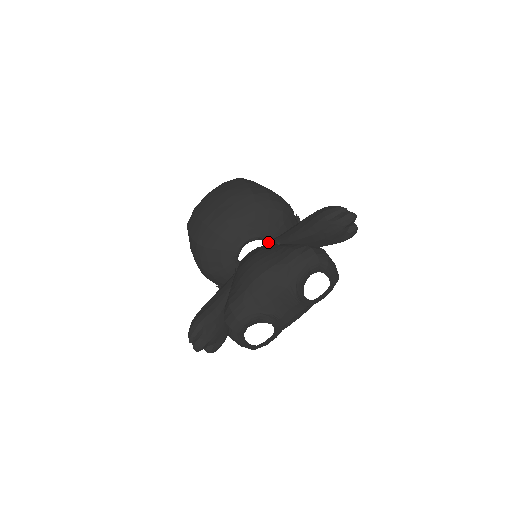
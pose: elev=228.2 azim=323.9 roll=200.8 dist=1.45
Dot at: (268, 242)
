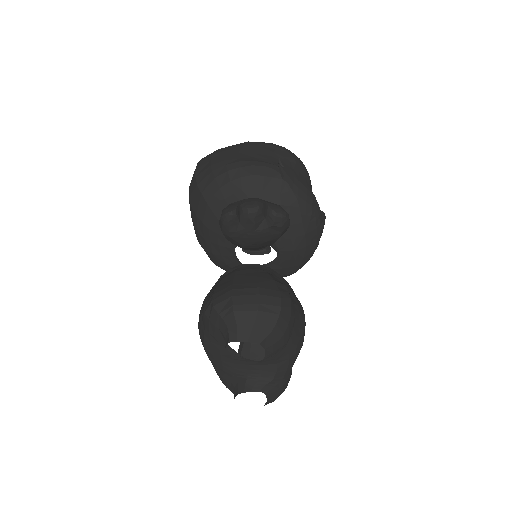
Dot at: occluded
